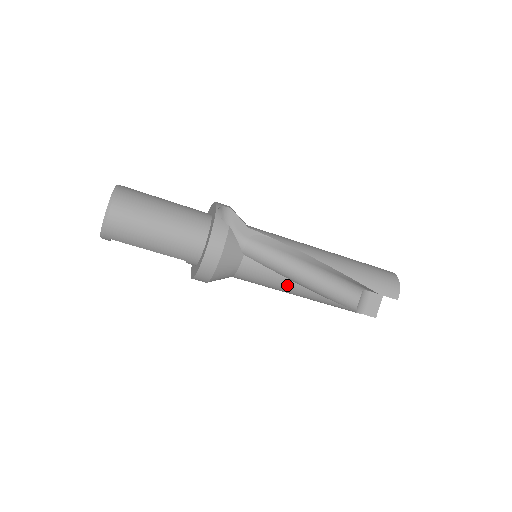
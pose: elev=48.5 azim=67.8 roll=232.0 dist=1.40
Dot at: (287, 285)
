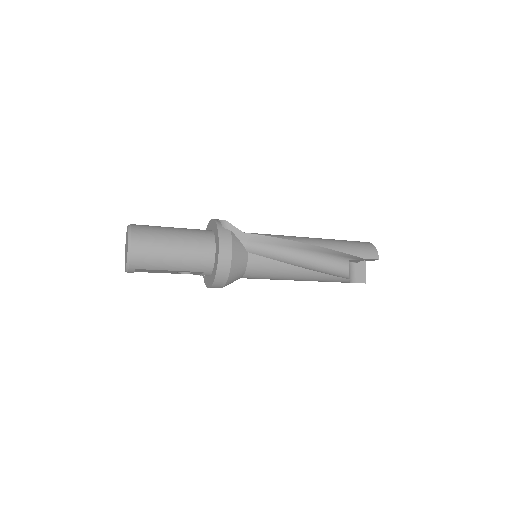
Dot at: (289, 270)
